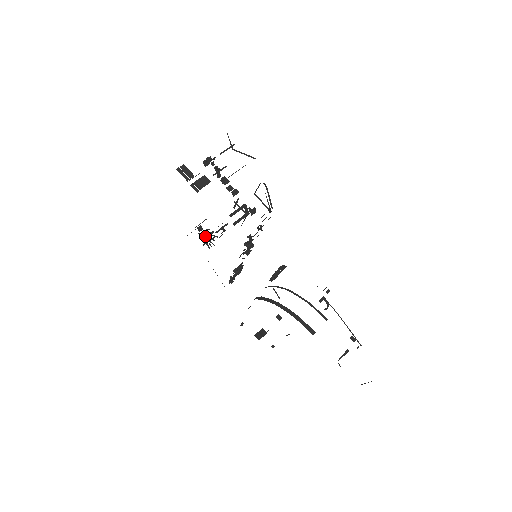
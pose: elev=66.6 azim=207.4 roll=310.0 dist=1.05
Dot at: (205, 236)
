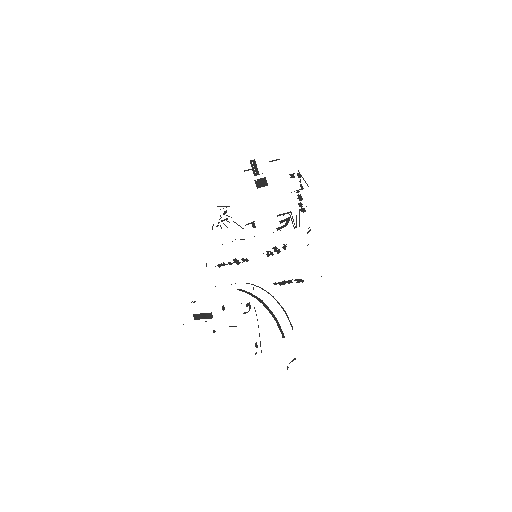
Dot at: (222, 220)
